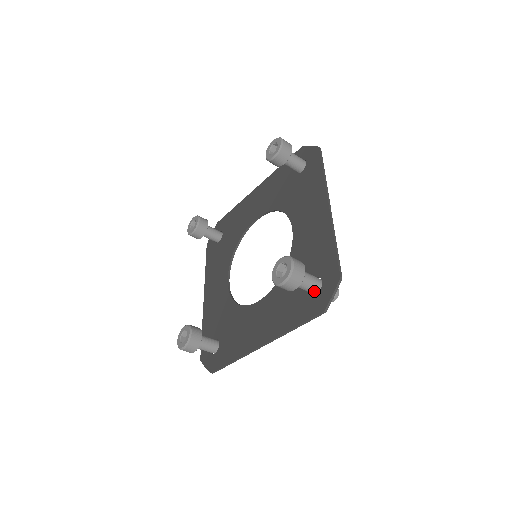
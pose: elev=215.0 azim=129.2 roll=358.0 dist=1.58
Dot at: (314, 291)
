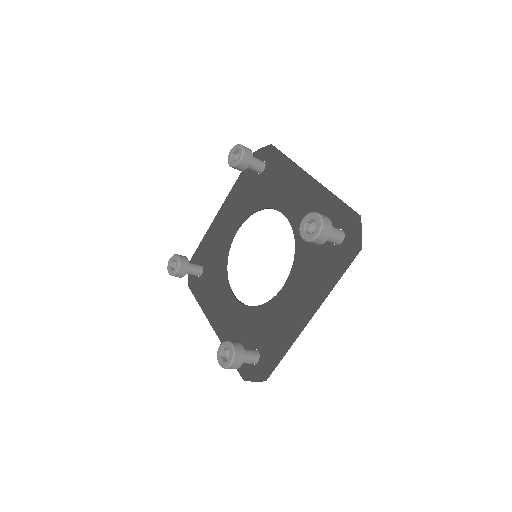
Dot at: (340, 239)
